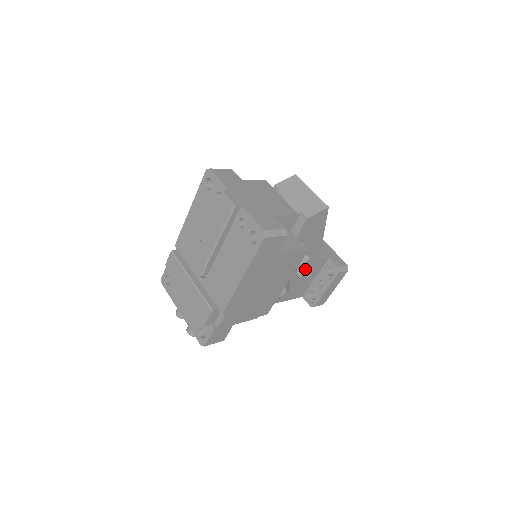
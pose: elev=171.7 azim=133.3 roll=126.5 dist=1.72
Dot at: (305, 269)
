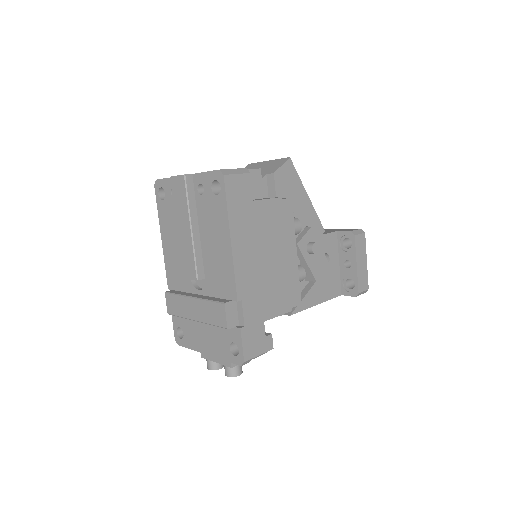
Dot at: occluded
